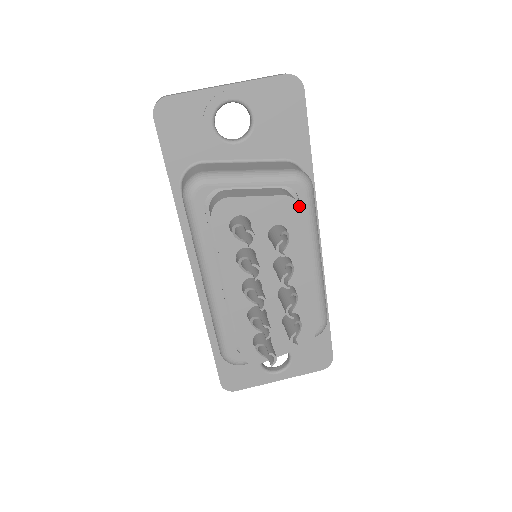
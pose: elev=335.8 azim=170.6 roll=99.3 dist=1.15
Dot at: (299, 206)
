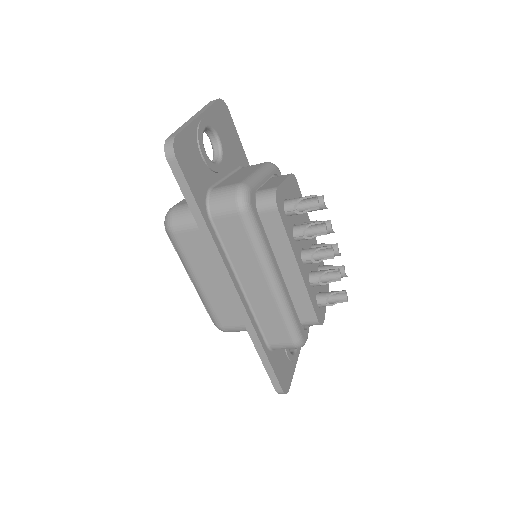
Dot at: (296, 179)
